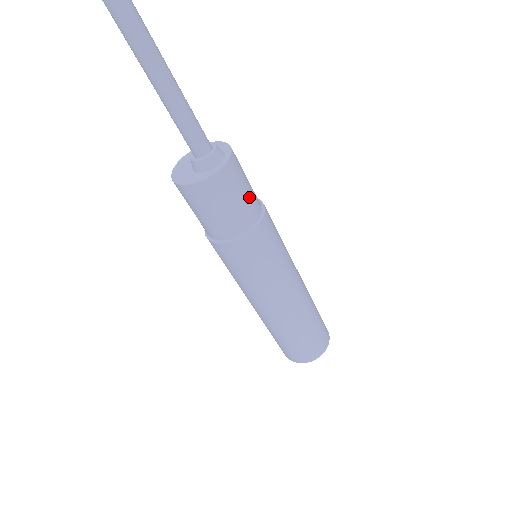
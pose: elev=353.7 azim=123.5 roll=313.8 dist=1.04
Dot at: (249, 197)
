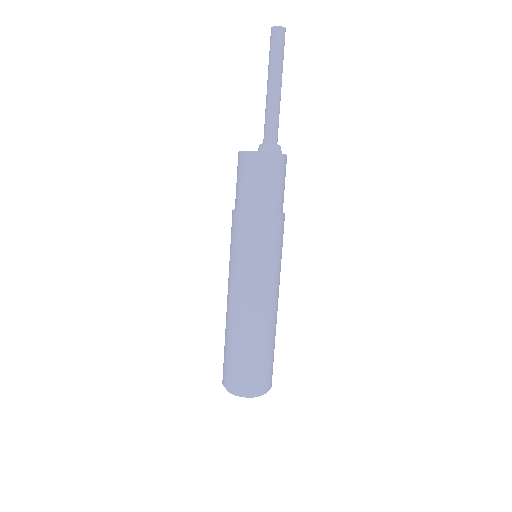
Dot at: (283, 192)
